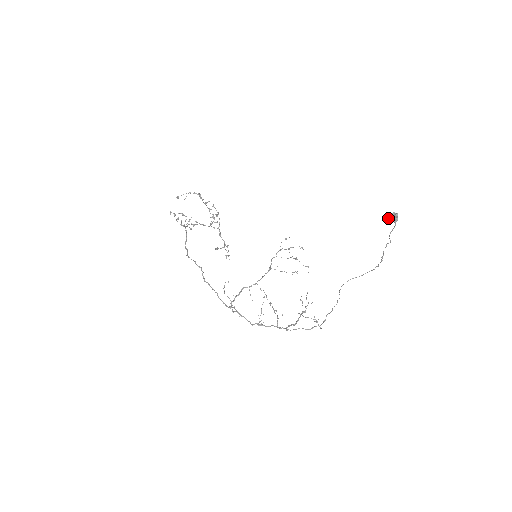
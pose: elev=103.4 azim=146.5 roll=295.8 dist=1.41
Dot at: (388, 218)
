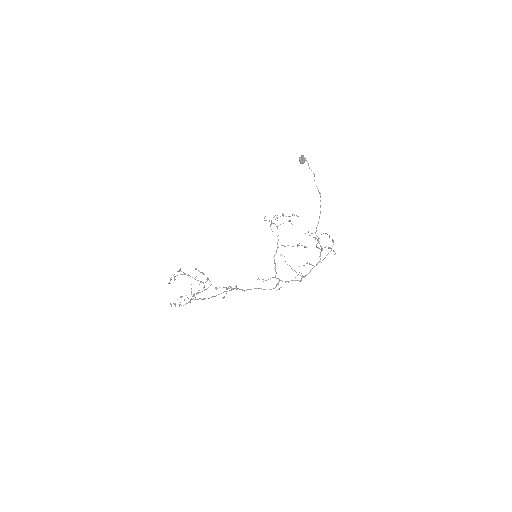
Dot at: (300, 162)
